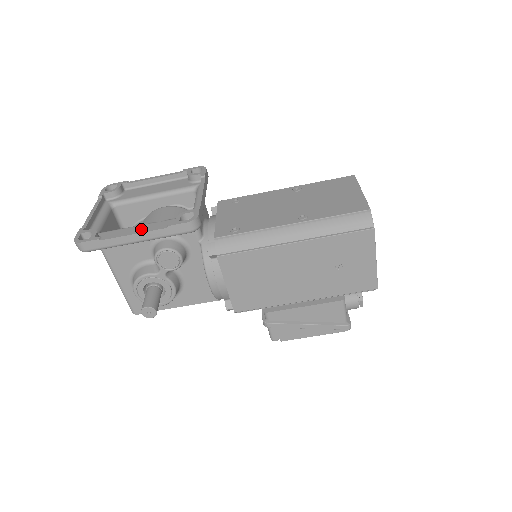
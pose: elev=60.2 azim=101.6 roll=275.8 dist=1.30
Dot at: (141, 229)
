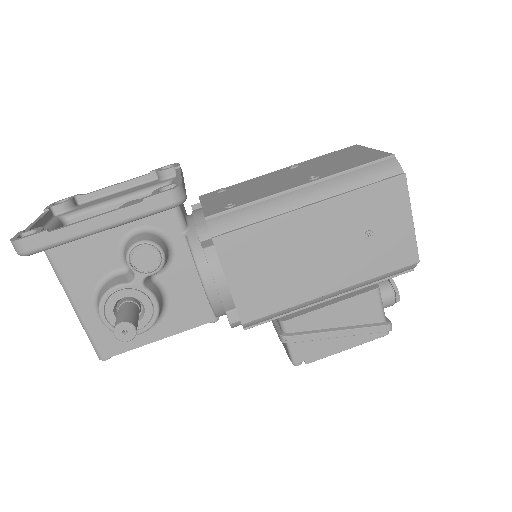
Dot at: occluded
